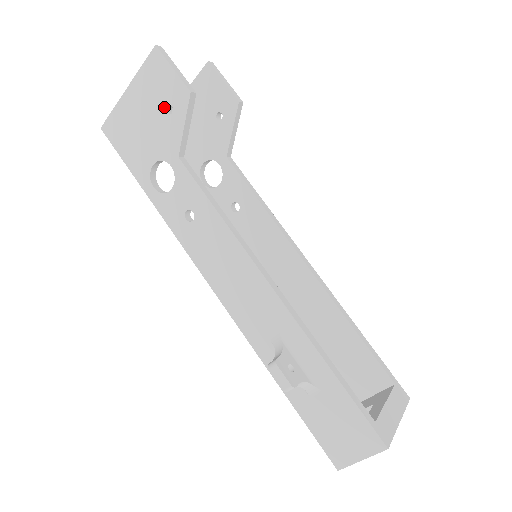
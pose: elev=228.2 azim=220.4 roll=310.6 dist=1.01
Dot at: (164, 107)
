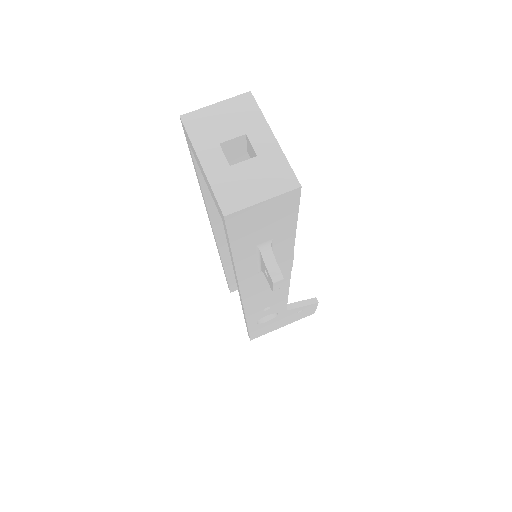
Dot at: occluded
